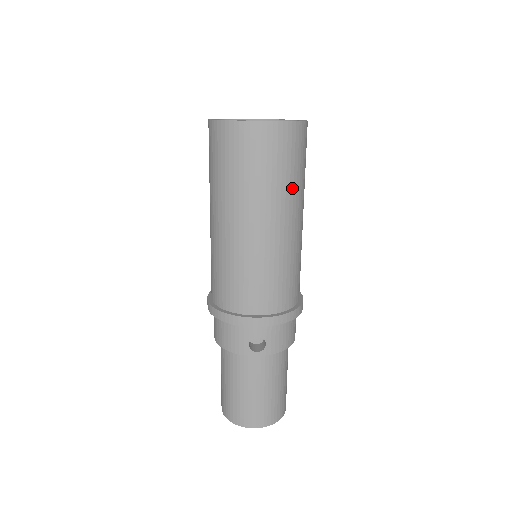
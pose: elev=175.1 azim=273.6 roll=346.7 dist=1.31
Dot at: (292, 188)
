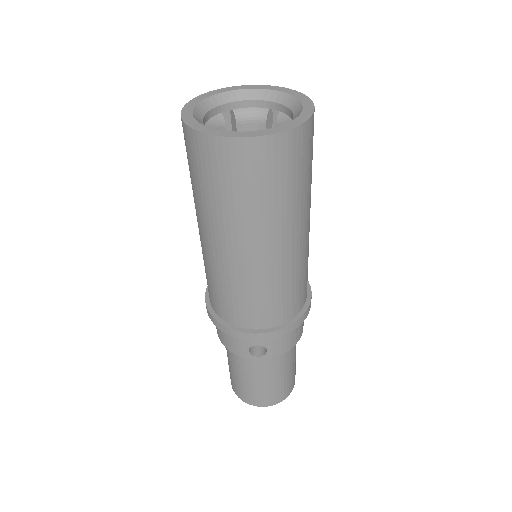
Dot at: (290, 206)
